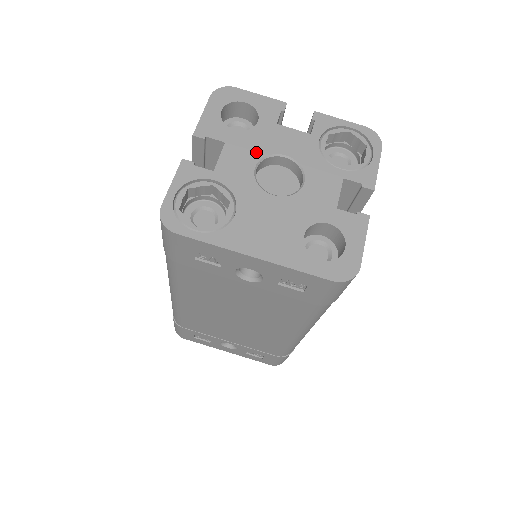
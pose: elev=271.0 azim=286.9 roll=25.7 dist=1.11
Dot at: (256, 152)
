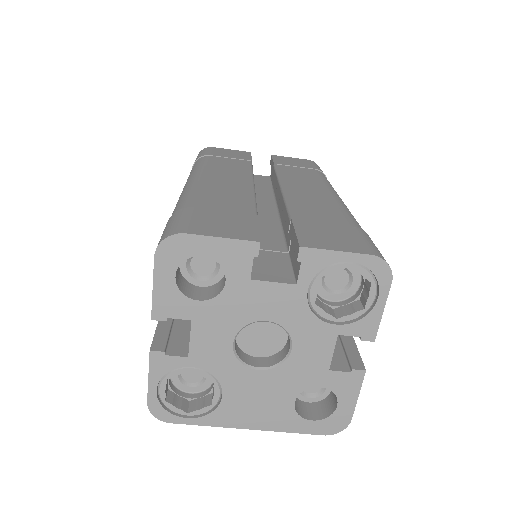
Dot at: (231, 325)
